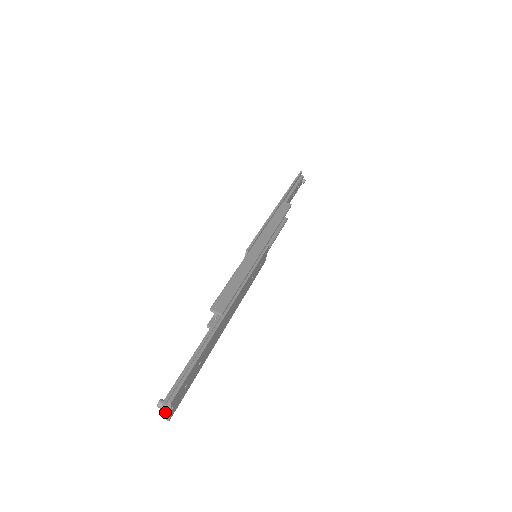
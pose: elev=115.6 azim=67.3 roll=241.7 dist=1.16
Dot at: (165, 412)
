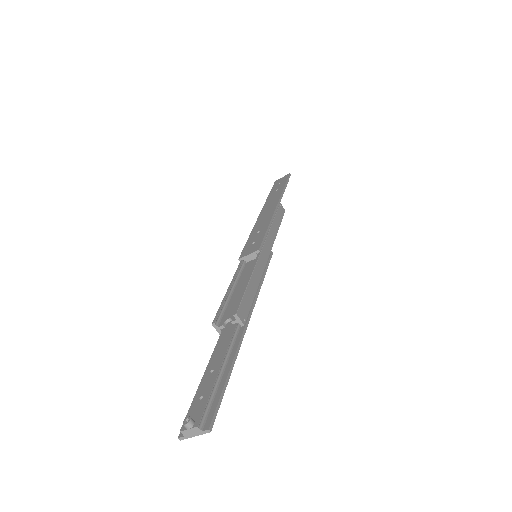
Dot at: (188, 433)
